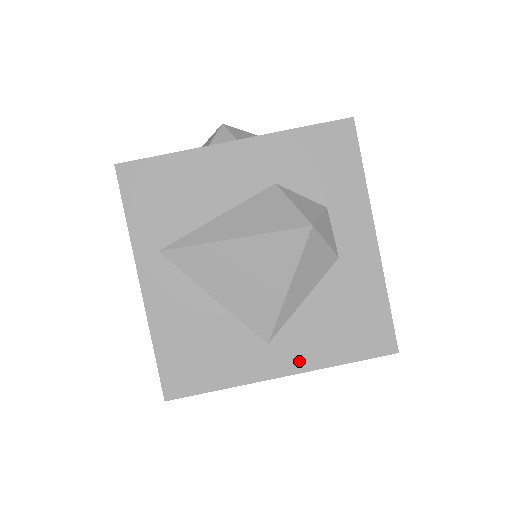
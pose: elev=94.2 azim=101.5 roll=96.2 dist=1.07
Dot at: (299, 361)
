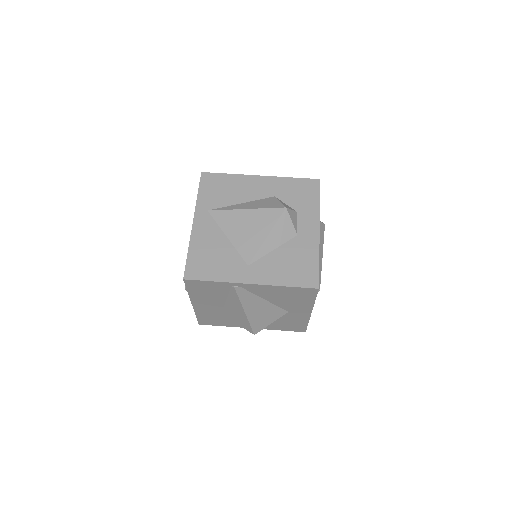
Dot at: (262, 278)
